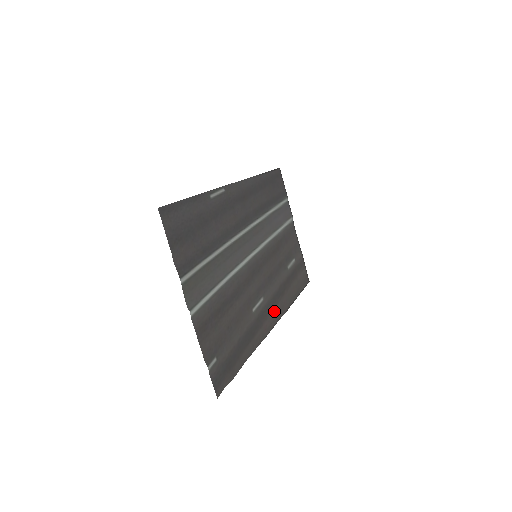
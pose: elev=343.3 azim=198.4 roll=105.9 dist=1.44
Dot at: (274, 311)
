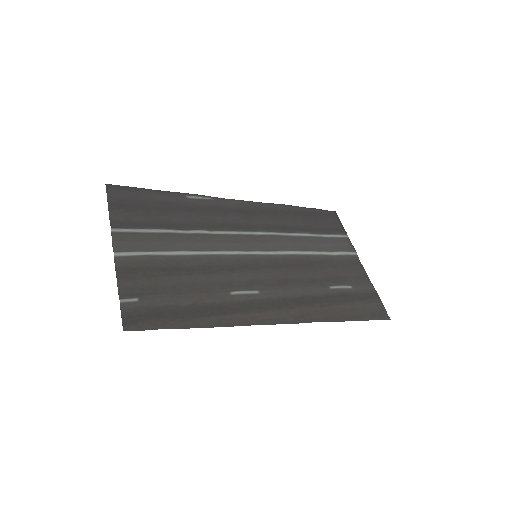
Dot at: (282, 312)
